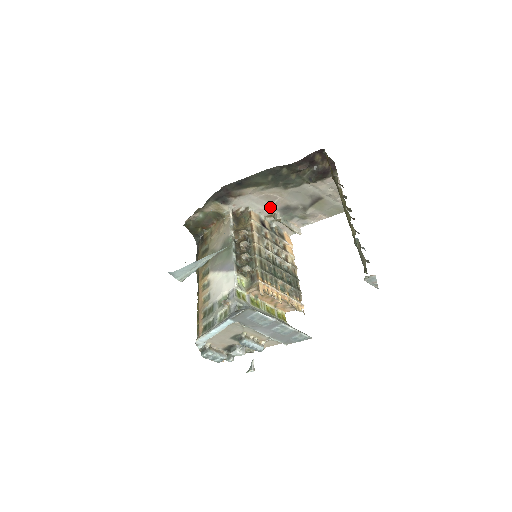
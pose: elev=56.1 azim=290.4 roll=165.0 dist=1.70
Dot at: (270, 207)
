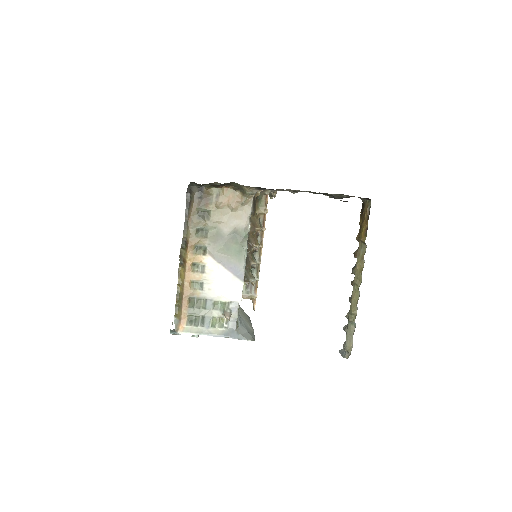
Dot at: occluded
